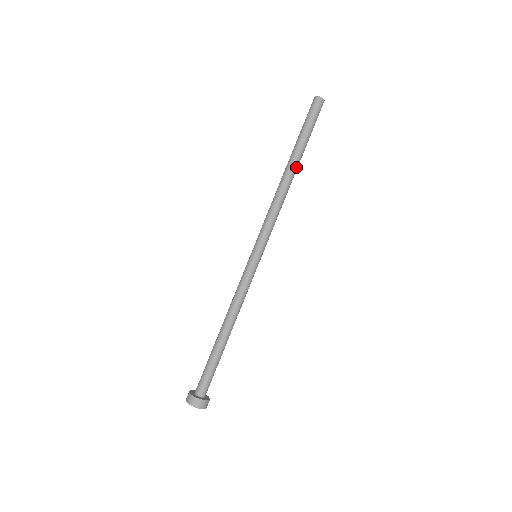
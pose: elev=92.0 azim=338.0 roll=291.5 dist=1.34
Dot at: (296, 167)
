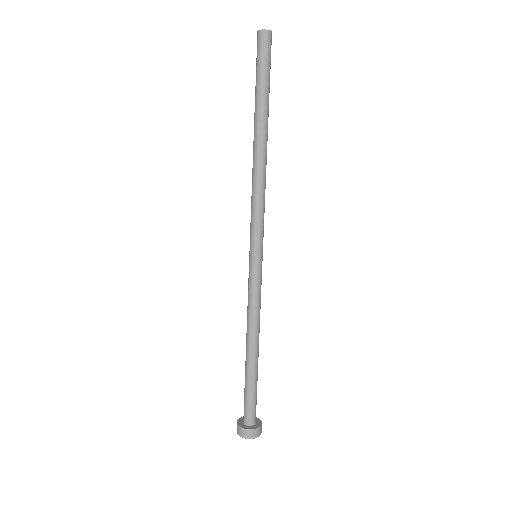
Dot at: (266, 133)
